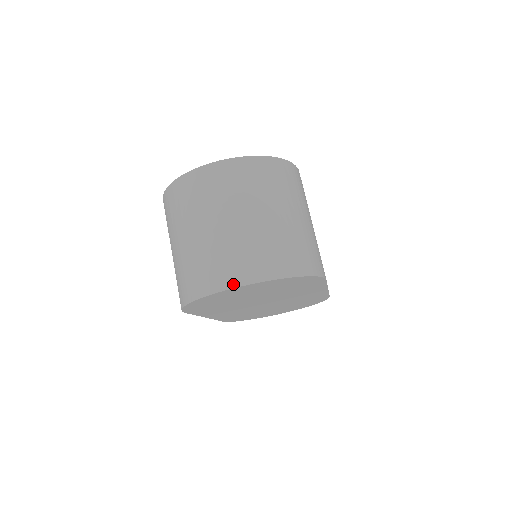
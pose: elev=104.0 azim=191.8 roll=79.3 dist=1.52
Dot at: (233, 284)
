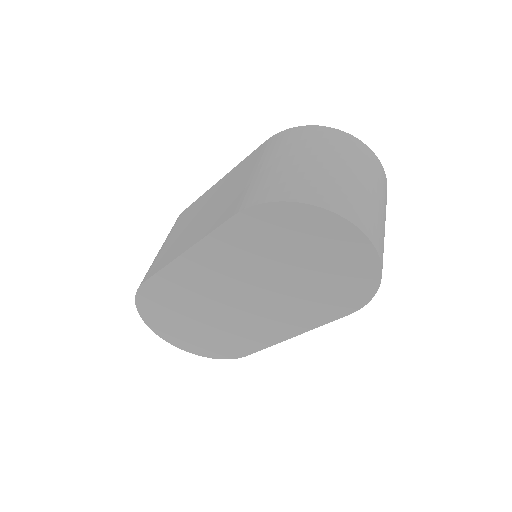
Dot at: (360, 225)
